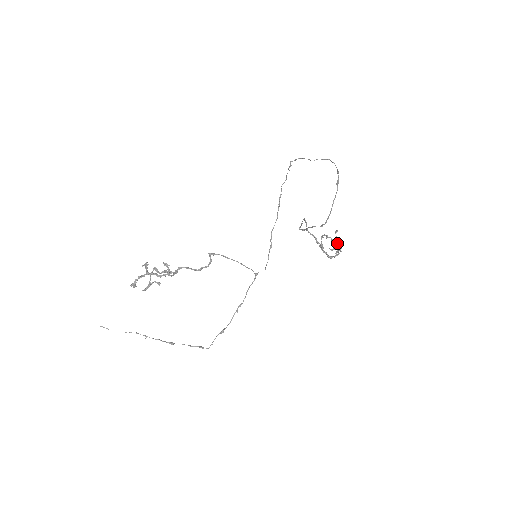
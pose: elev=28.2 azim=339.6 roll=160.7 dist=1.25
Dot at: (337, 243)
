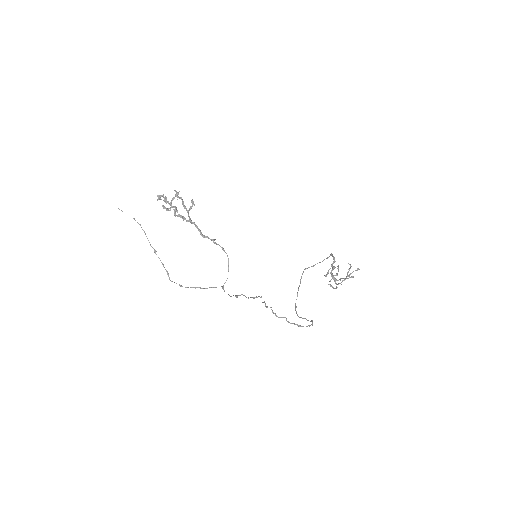
Dot at: (346, 278)
